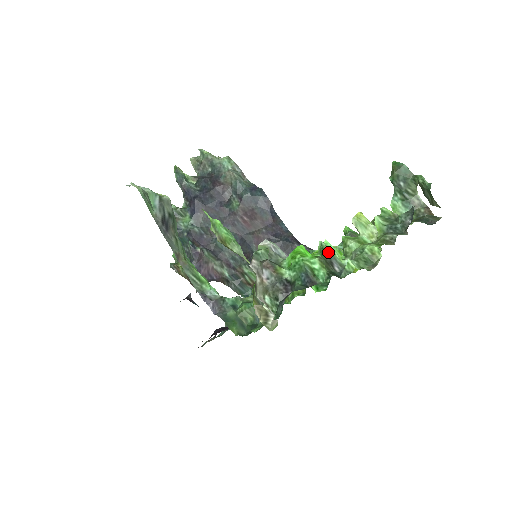
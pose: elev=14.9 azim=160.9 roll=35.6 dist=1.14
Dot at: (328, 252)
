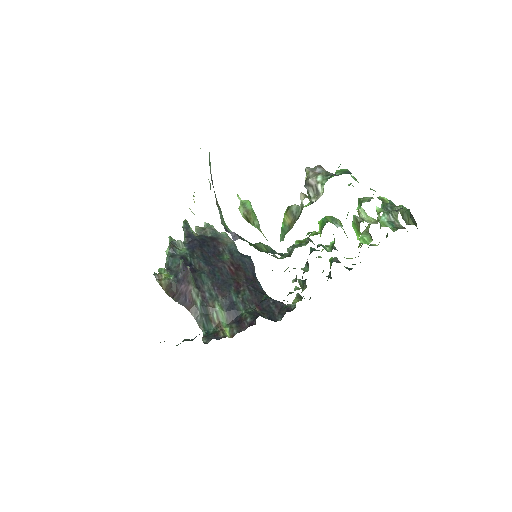
Dot at: occluded
